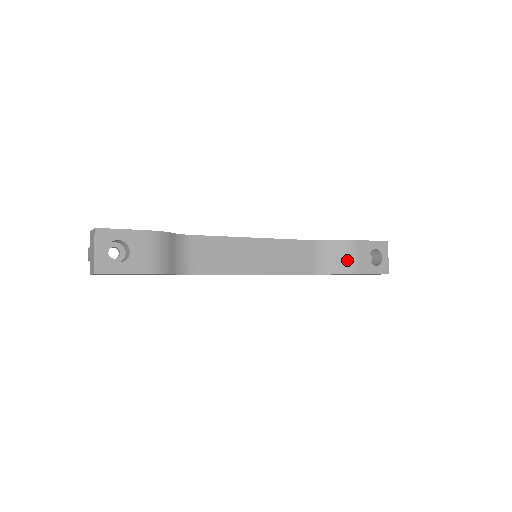
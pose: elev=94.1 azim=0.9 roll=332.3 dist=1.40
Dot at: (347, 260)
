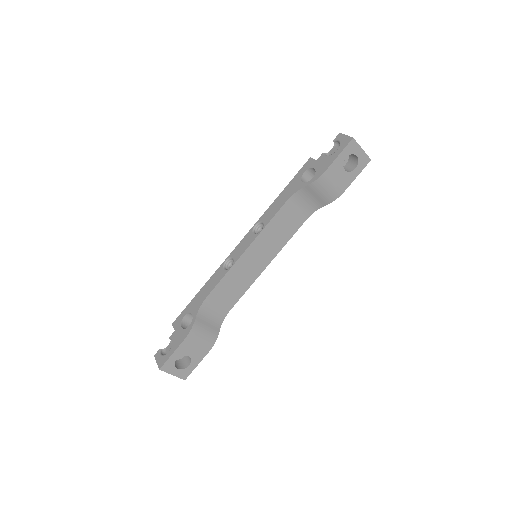
Dot at: (327, 193)
